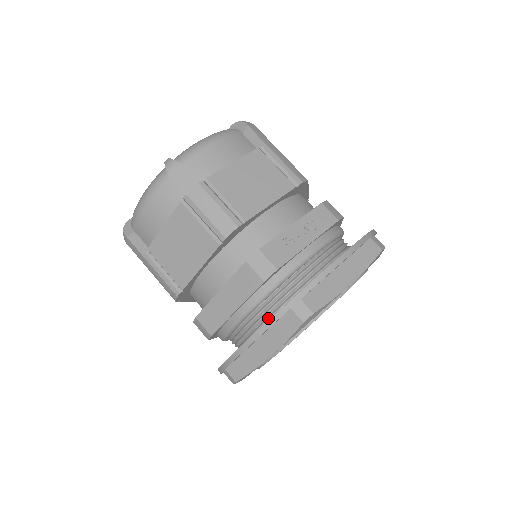
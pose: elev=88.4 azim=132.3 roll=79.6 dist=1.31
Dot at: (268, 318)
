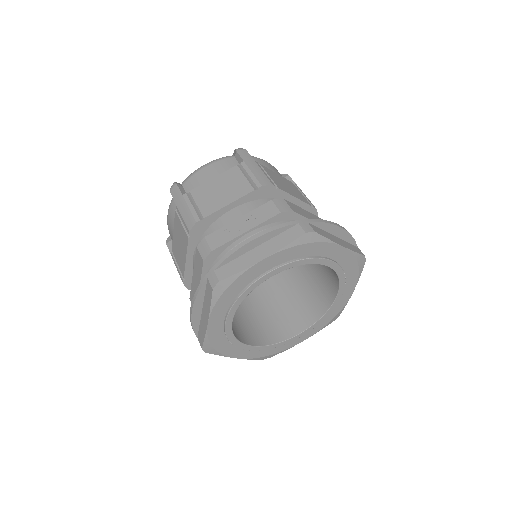
Dot at: occluded
